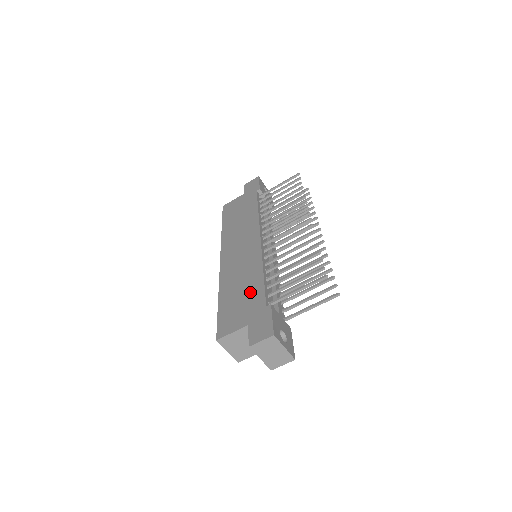
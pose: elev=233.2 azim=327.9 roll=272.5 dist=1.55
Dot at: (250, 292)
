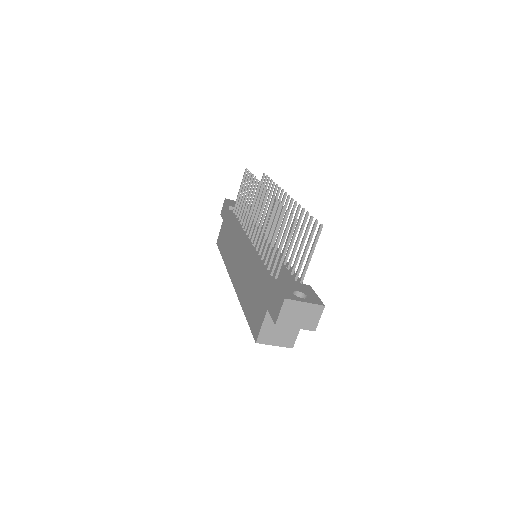
Dot at: (257, 284)
